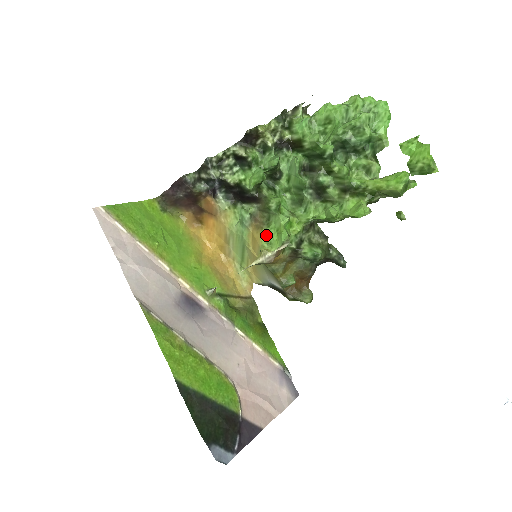
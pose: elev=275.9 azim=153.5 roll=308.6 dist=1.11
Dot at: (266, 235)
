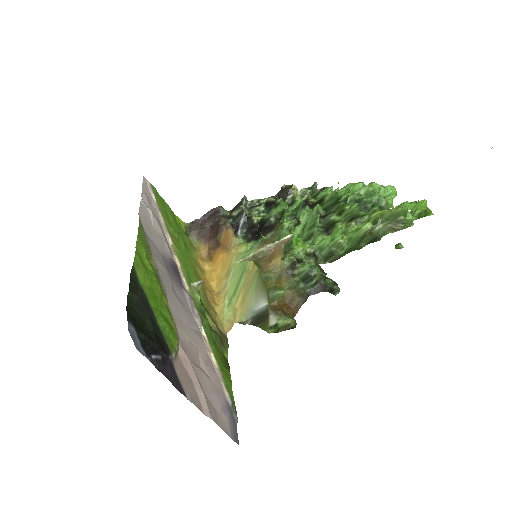
Dot at: occluded
